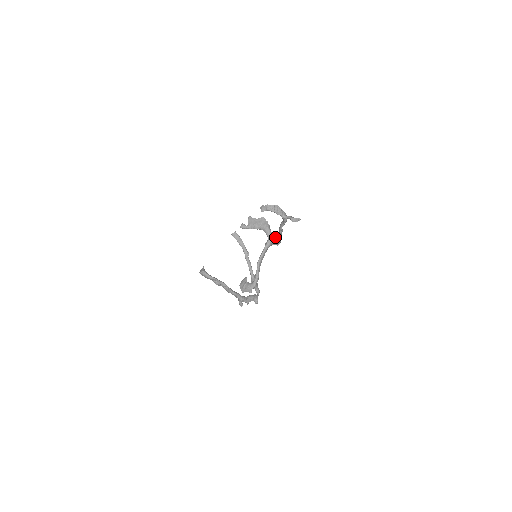
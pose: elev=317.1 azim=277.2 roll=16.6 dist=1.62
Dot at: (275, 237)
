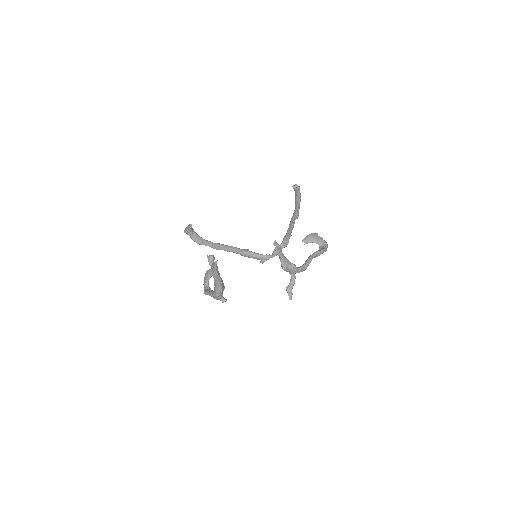
Dot at: (222, 302)
